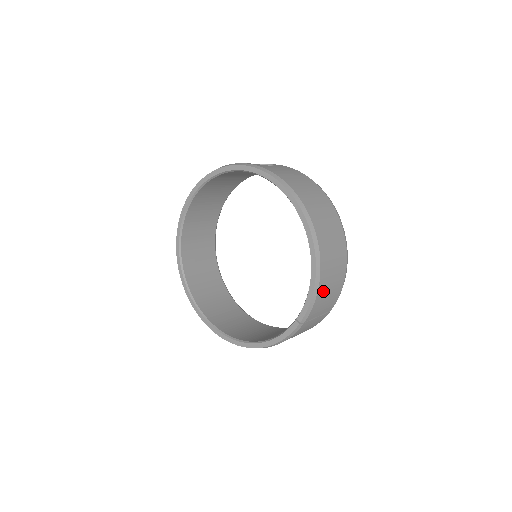
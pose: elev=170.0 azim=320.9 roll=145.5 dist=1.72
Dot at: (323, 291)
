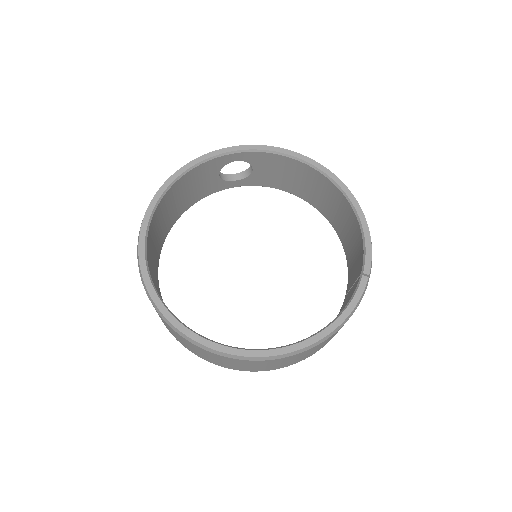
Dot at: occluded
